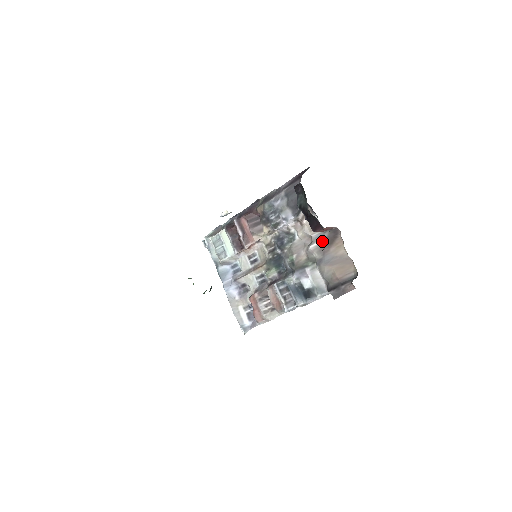
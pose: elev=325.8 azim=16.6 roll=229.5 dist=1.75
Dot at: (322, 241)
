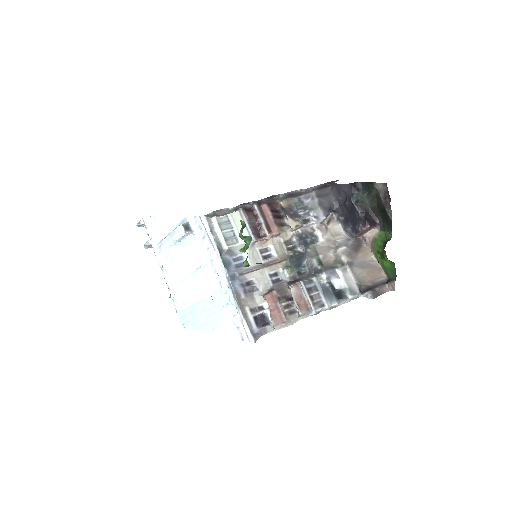
Dot at: (348, 247)
